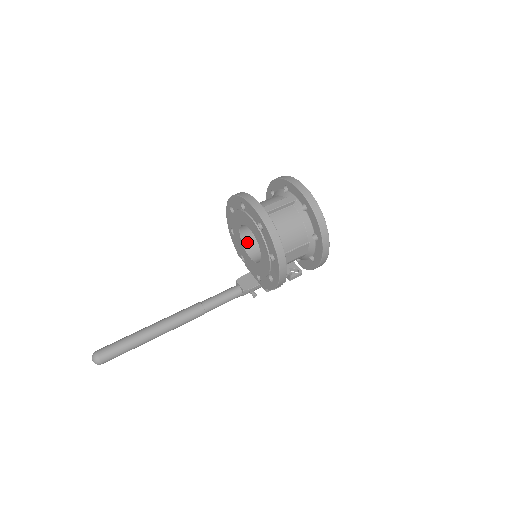
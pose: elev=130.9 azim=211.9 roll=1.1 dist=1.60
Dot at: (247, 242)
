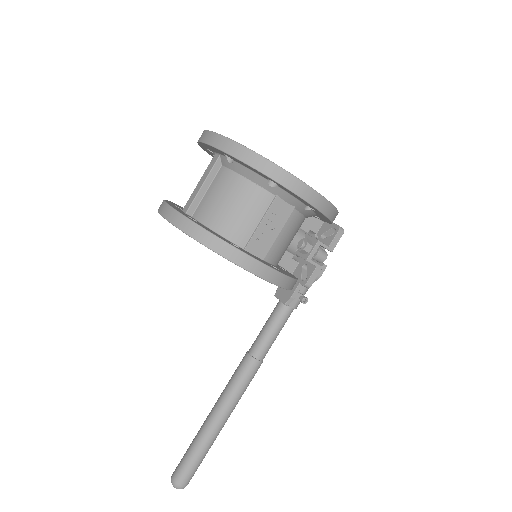
Dot at: occluded
